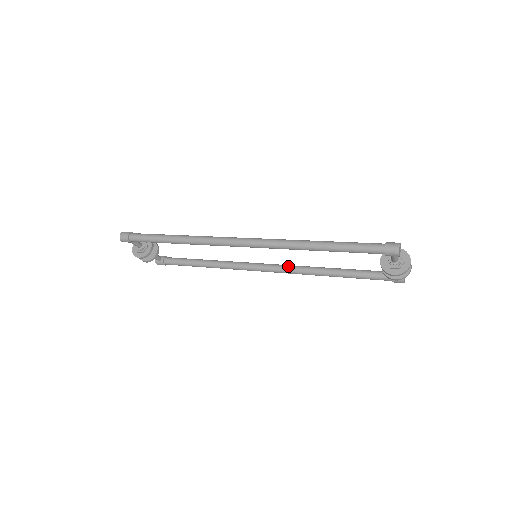
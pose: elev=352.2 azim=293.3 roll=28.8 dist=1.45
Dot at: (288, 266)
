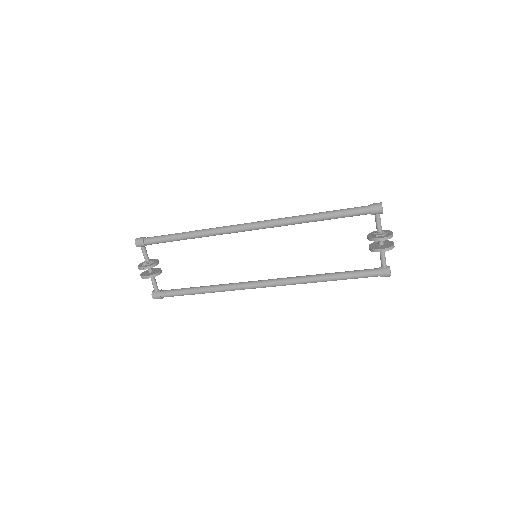
Dot at: occluded
